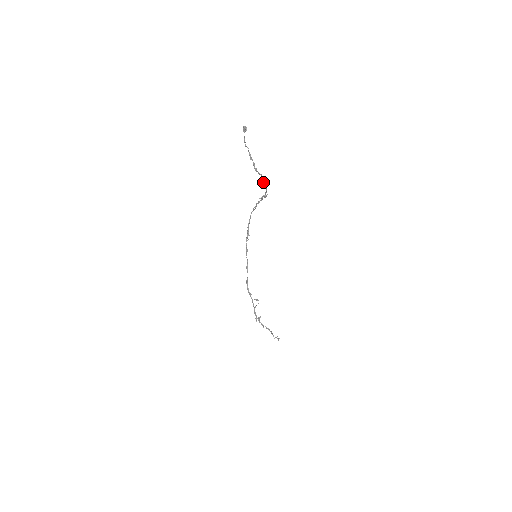
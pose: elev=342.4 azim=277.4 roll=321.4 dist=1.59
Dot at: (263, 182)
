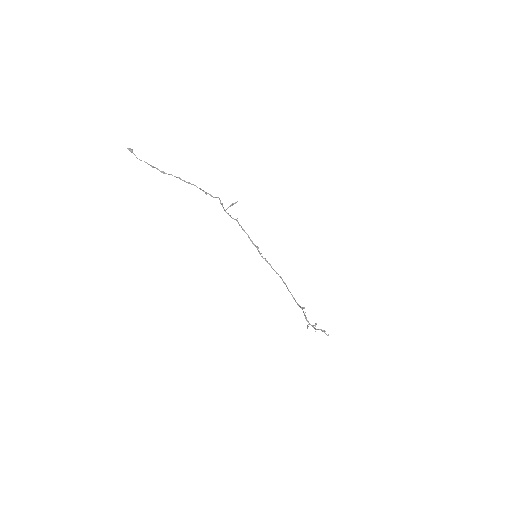
Dot at: occluded
